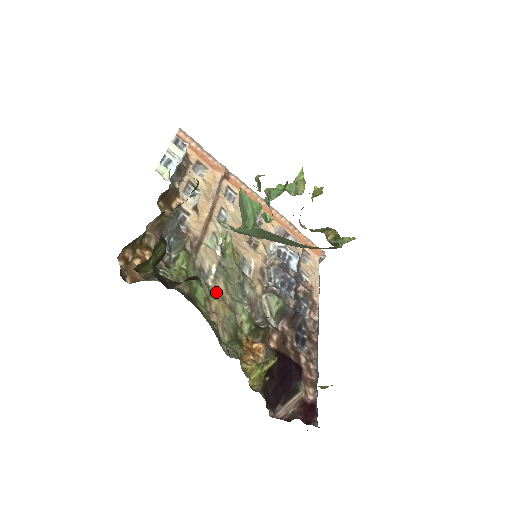
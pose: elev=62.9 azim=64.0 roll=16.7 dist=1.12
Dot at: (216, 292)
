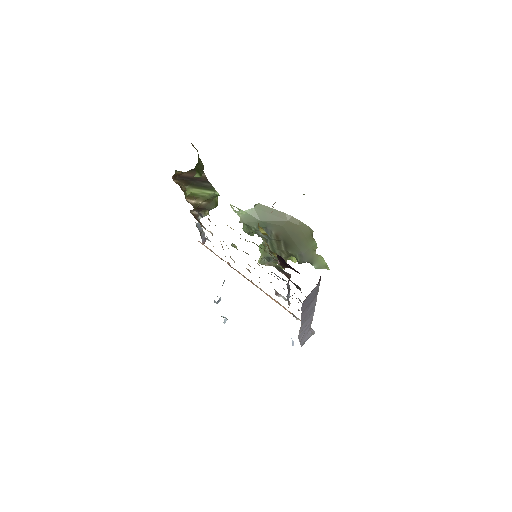
Dot at: occluded
